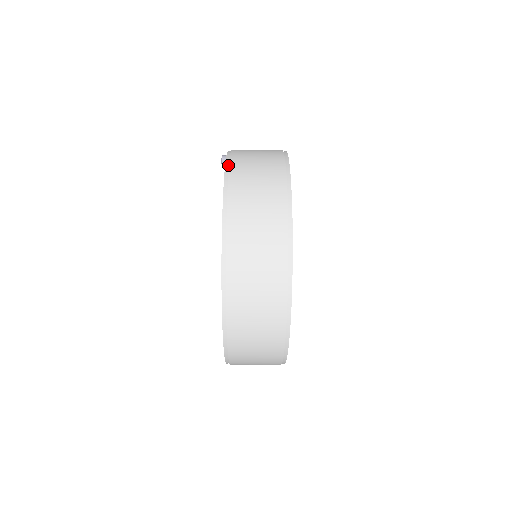
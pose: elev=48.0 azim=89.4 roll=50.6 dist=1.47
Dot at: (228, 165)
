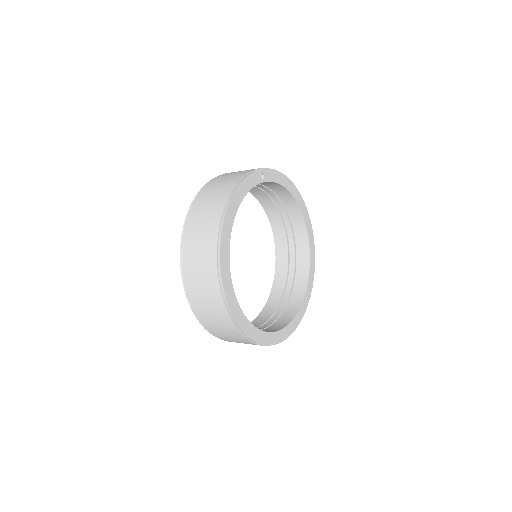
Dot at: (194, 202)
